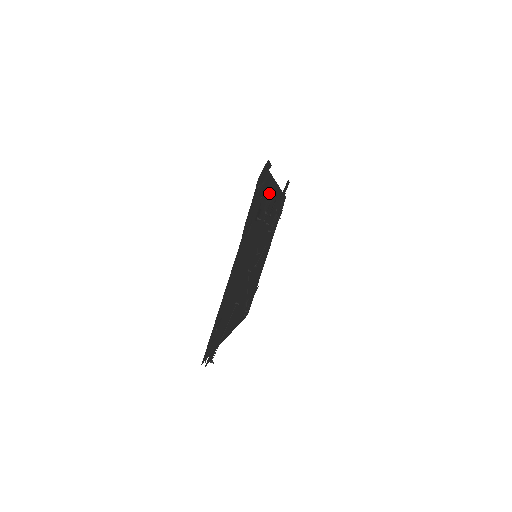
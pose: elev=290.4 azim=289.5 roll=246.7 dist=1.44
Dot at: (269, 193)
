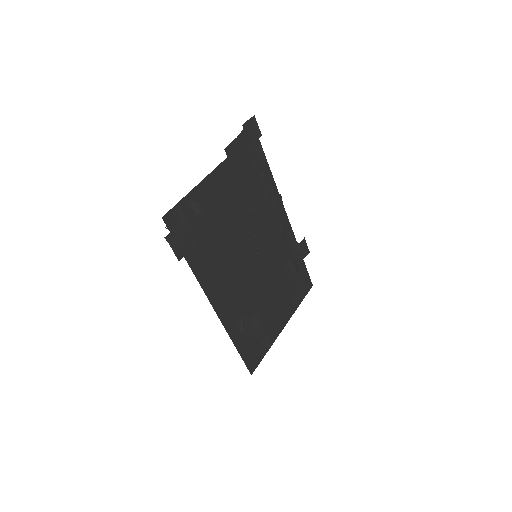
Dot at: (268, 185)
